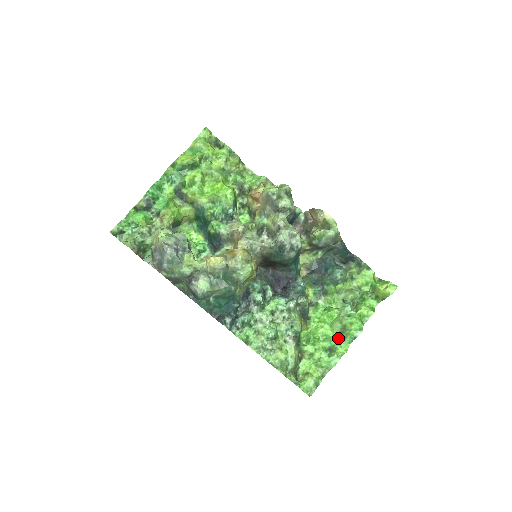
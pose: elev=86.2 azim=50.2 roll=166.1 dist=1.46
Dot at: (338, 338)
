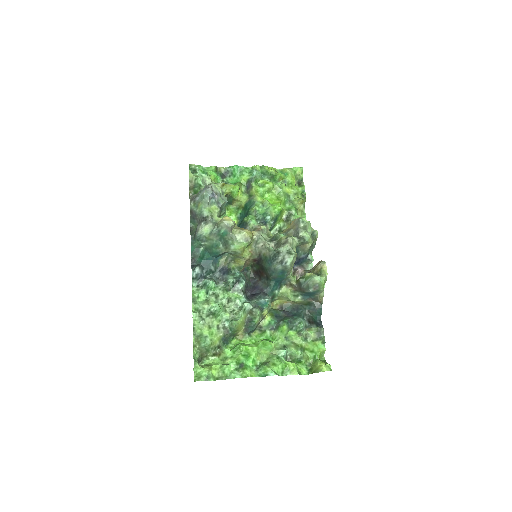
Dot at: (255, 365)
